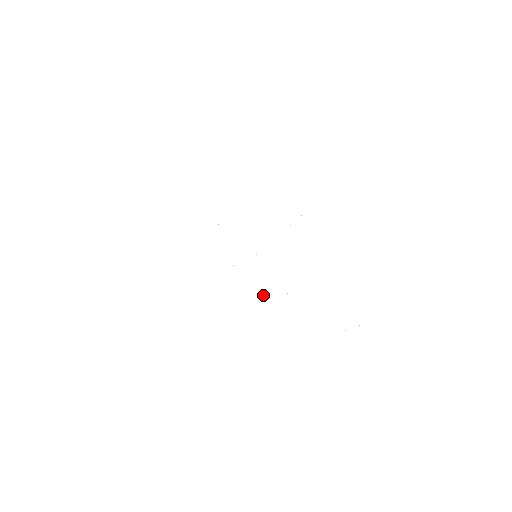
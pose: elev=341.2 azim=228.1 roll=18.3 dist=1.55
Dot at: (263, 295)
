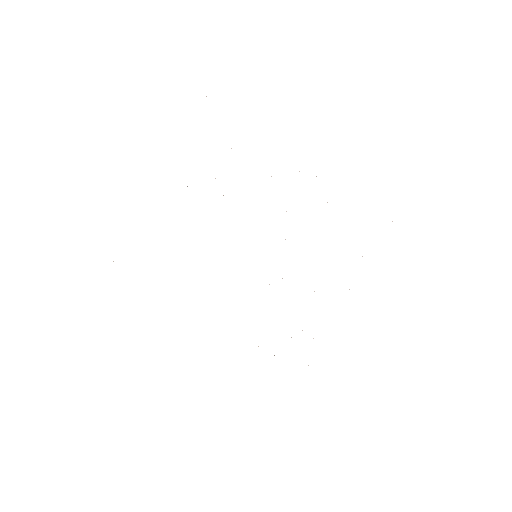
Dot at: occluded
